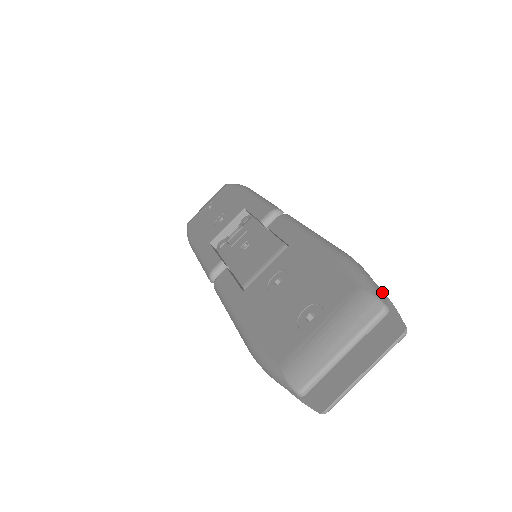
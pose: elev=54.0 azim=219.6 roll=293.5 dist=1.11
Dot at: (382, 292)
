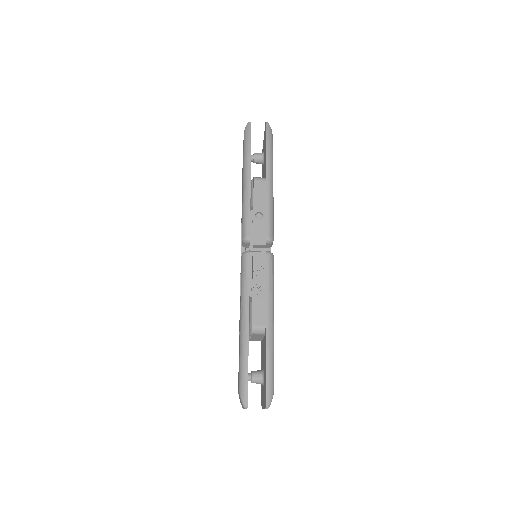
Dot at: (266, 372)
